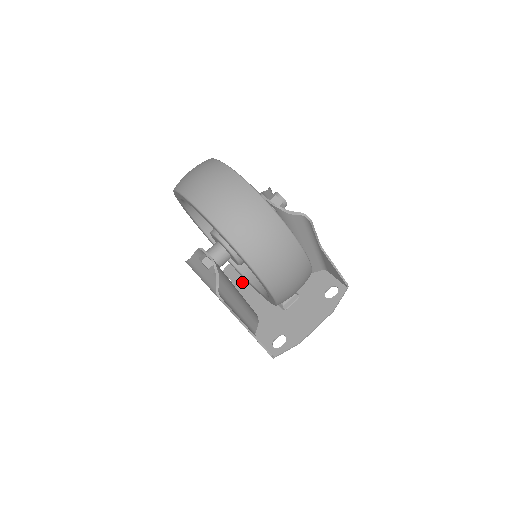
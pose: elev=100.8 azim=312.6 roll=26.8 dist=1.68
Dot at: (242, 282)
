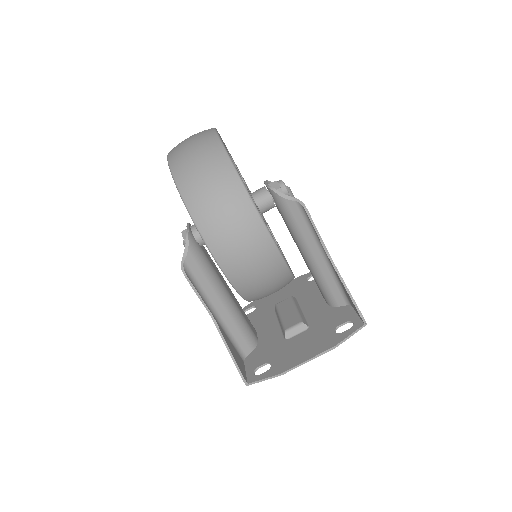
Dot at: (264, 310)
